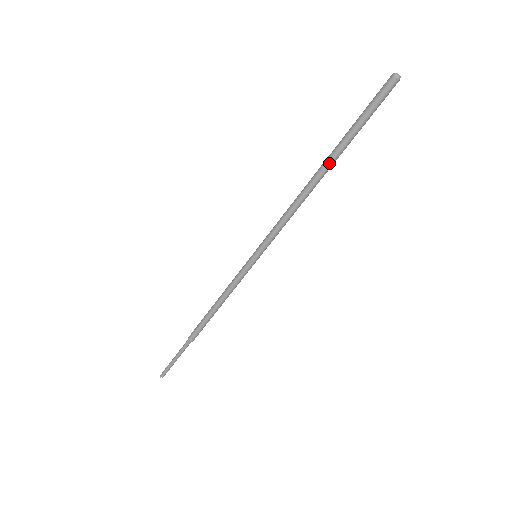
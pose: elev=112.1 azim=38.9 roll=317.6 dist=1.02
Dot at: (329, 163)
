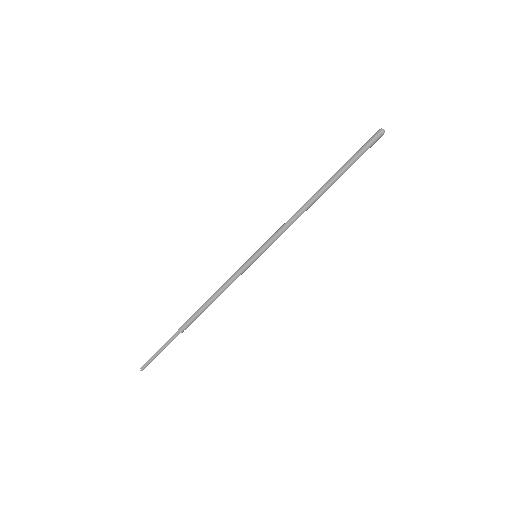
Dot at: (326, 184)
